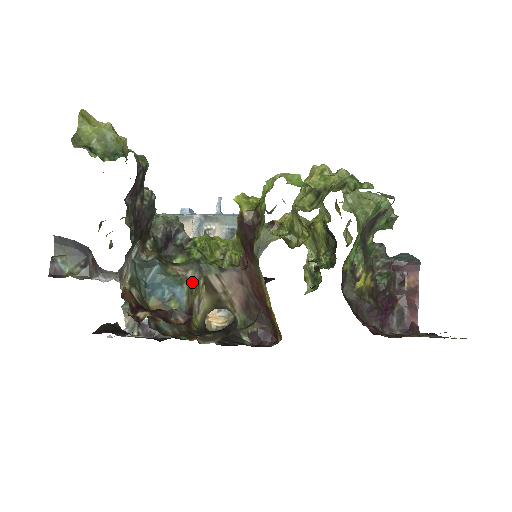
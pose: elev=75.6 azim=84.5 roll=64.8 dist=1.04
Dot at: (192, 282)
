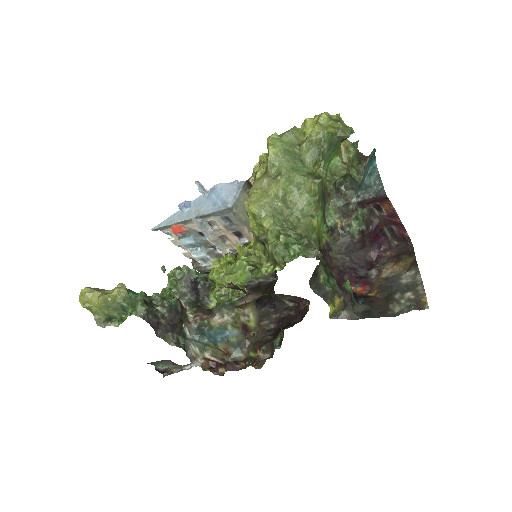
Dot at: (231, 318)
